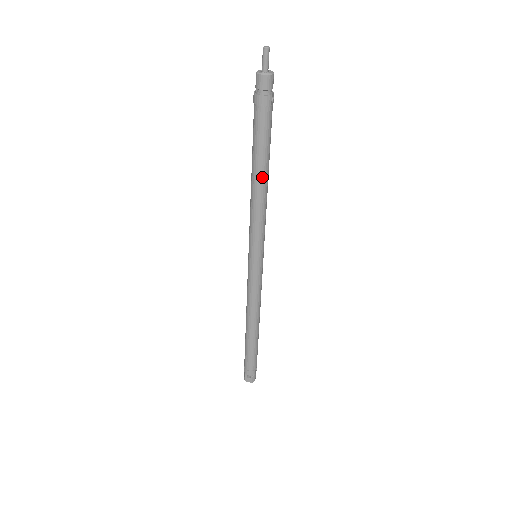
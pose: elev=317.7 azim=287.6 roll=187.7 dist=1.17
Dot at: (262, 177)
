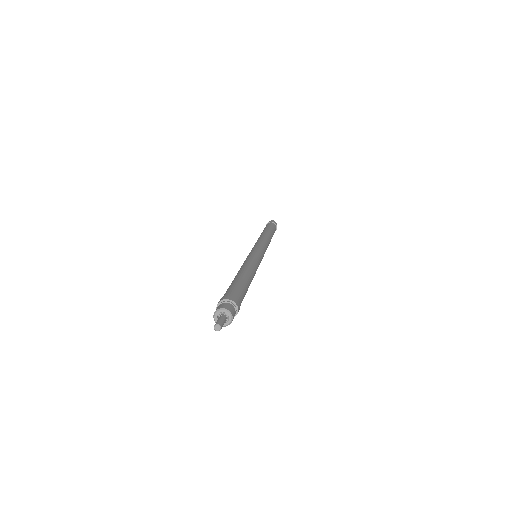
Dot at: occluded
